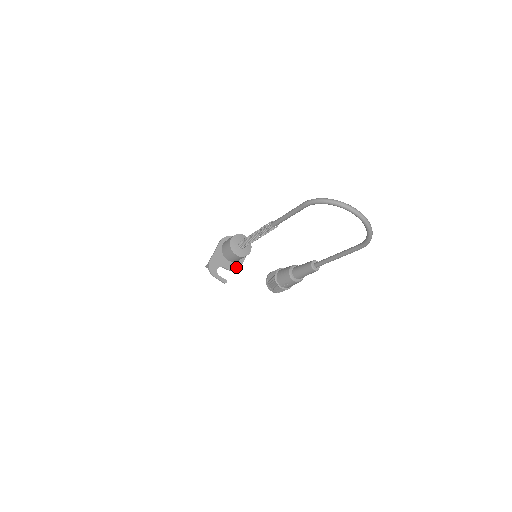
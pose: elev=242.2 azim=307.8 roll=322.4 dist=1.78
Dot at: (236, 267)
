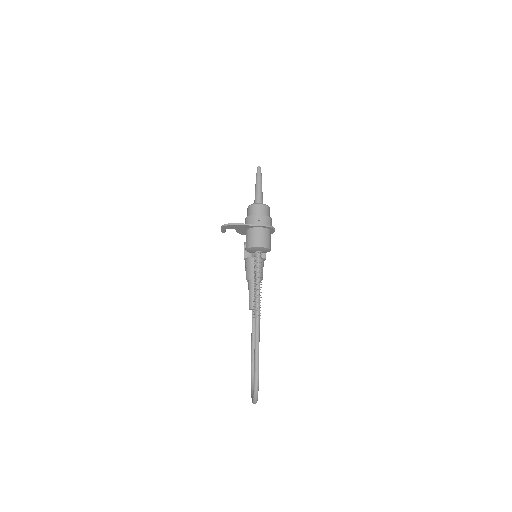
Dot at: (244, 234)
